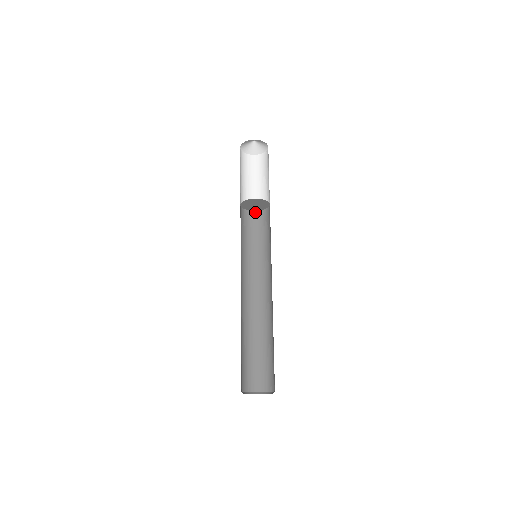
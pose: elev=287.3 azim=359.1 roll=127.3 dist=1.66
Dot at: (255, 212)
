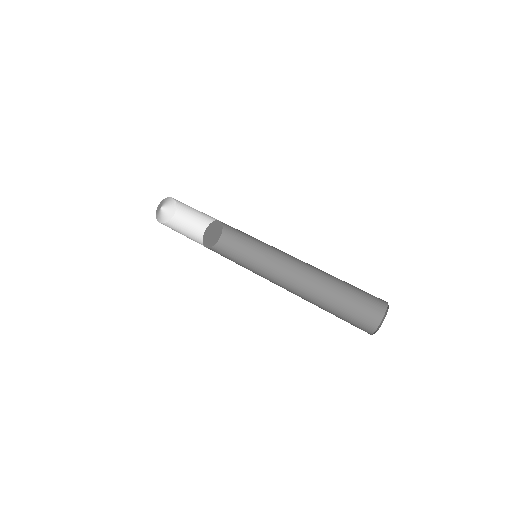
Dot at: (210, 248)
